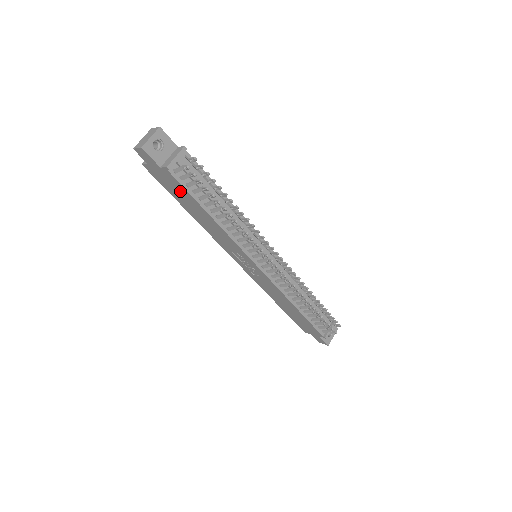
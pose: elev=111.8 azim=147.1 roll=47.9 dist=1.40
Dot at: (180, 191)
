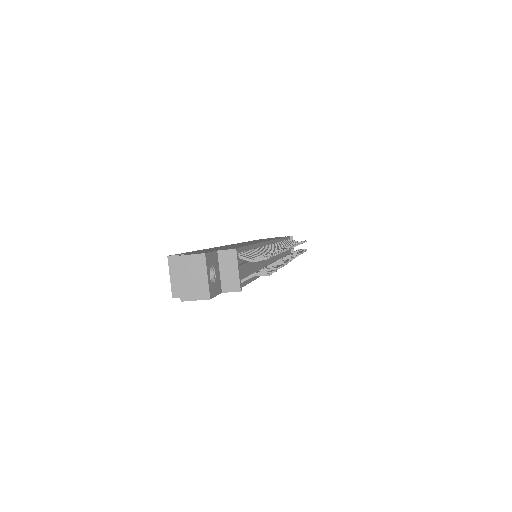
Dot at: occluded
